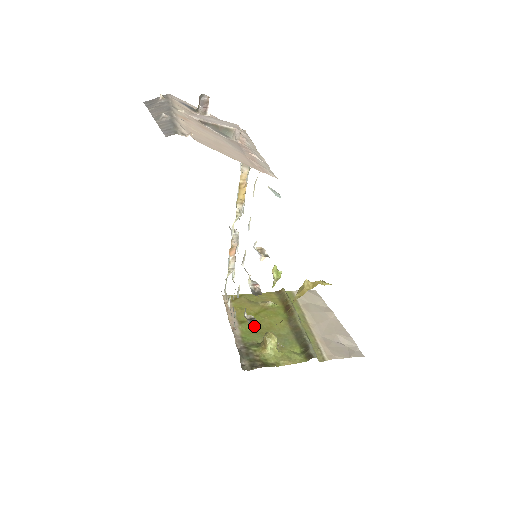
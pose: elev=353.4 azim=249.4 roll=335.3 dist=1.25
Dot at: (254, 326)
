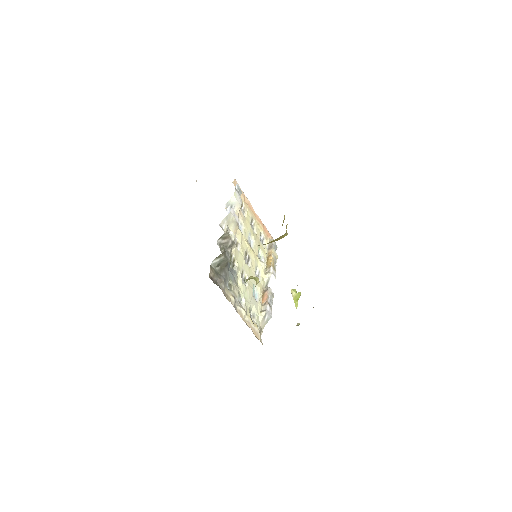
Dot at: occluded
